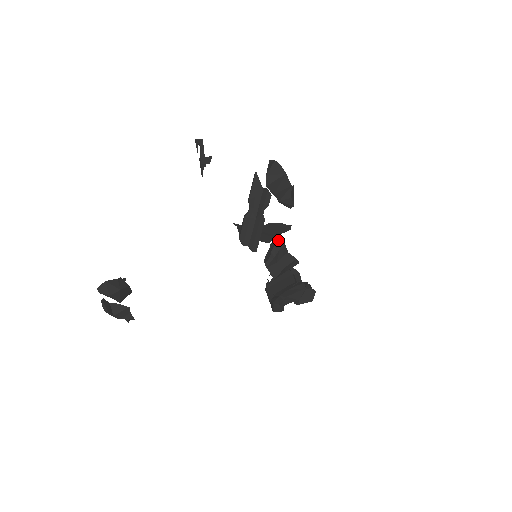
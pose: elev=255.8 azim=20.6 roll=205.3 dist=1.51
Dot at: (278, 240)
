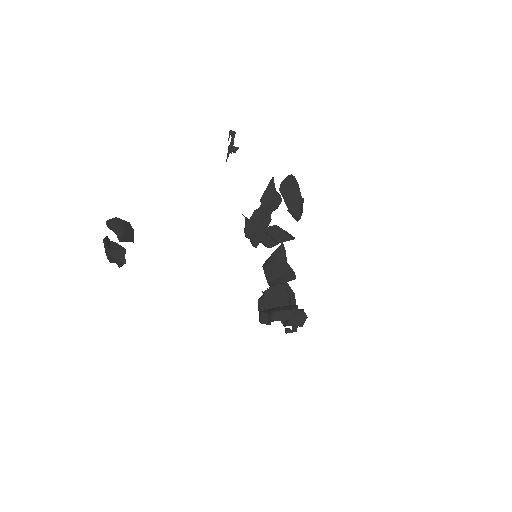
Dot at: (280, 246)
